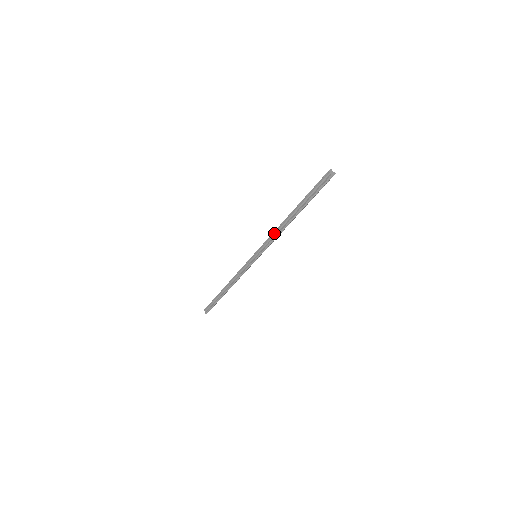
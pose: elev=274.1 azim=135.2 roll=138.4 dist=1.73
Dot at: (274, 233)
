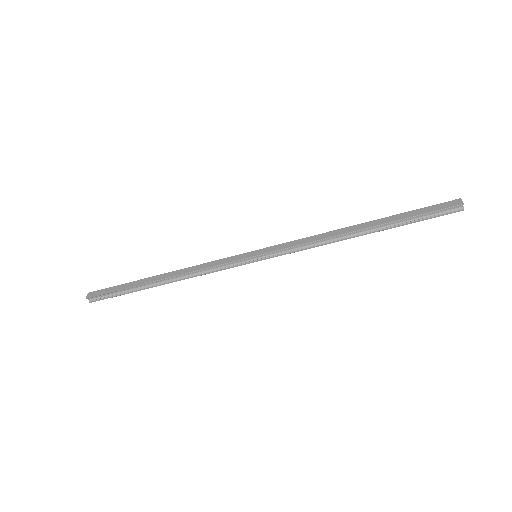
Dot at: (316, 241)
